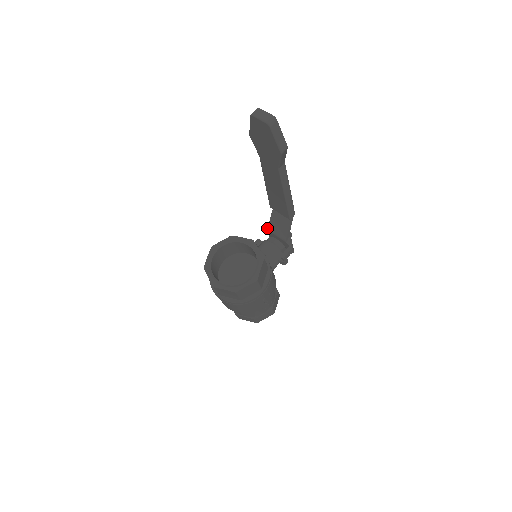
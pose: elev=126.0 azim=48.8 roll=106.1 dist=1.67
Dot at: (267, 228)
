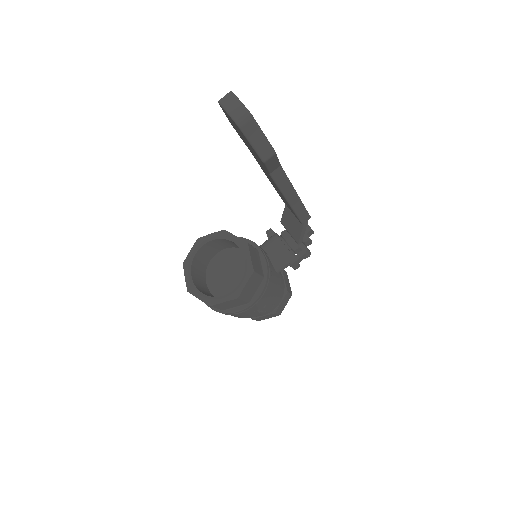
Dot at: (280, 221)
